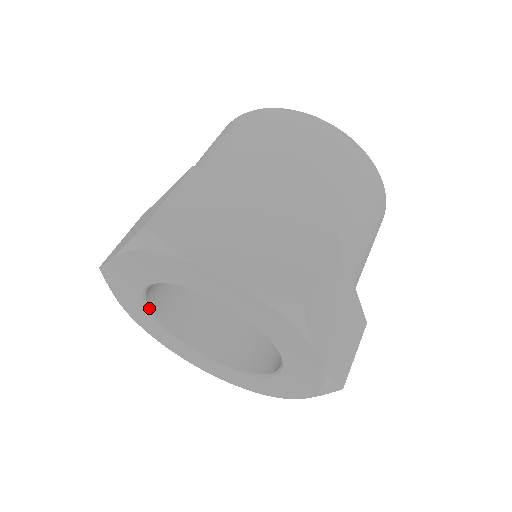
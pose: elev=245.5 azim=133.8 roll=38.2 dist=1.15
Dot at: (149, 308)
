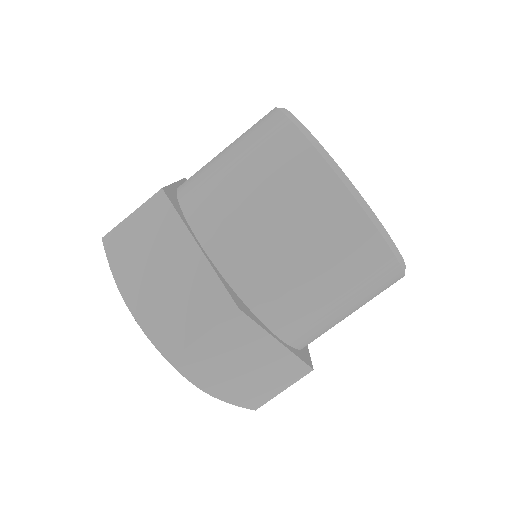
Dot at: occluded
